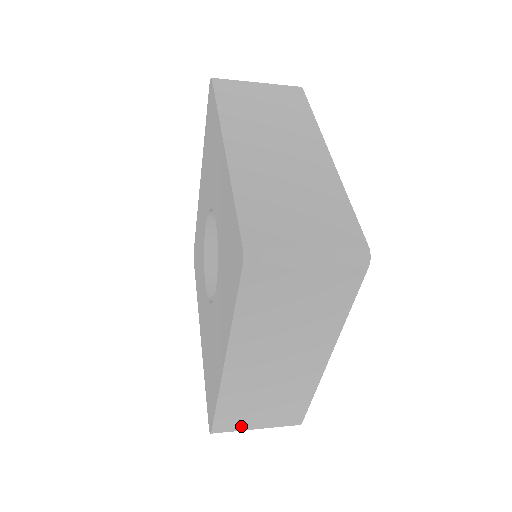
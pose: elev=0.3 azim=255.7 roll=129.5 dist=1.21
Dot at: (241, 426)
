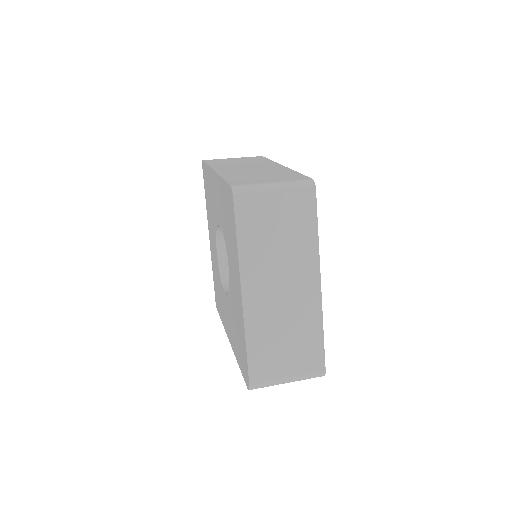
Dot at: (273, 375)
